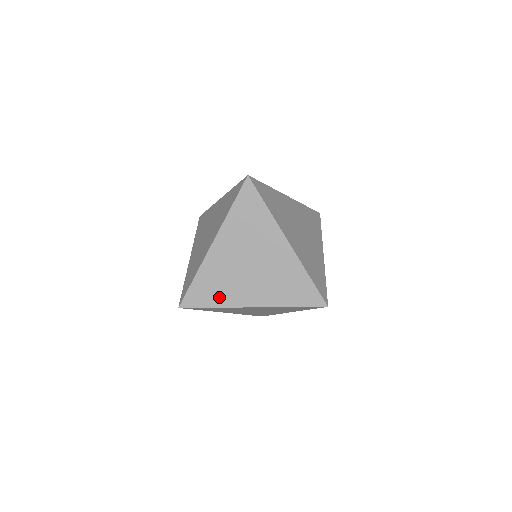
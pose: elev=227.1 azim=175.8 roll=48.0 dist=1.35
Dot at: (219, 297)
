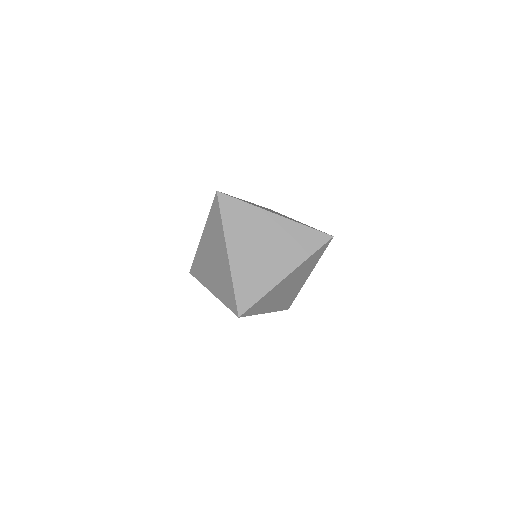
Dot at: (261, 286)
